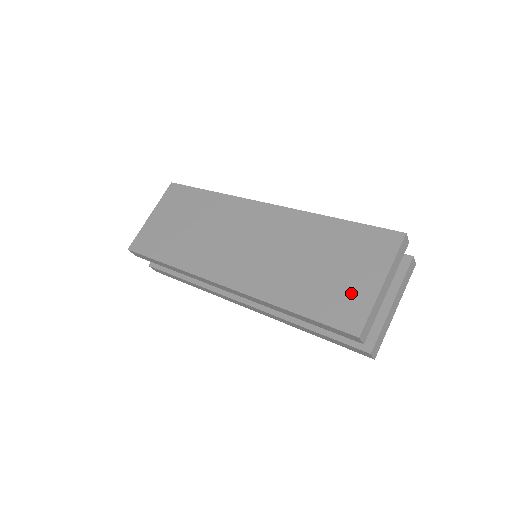
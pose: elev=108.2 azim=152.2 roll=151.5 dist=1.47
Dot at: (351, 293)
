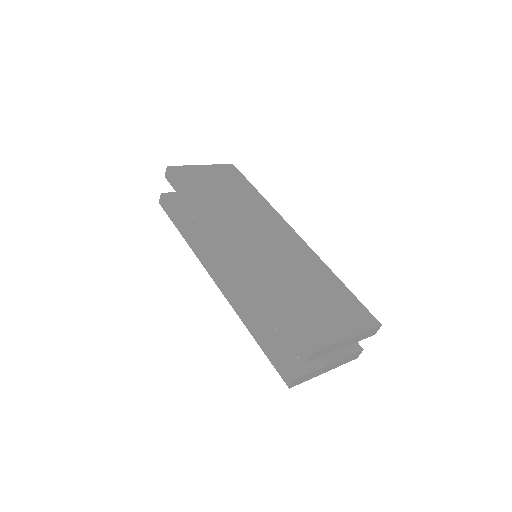
Dot at: (323, 325)
